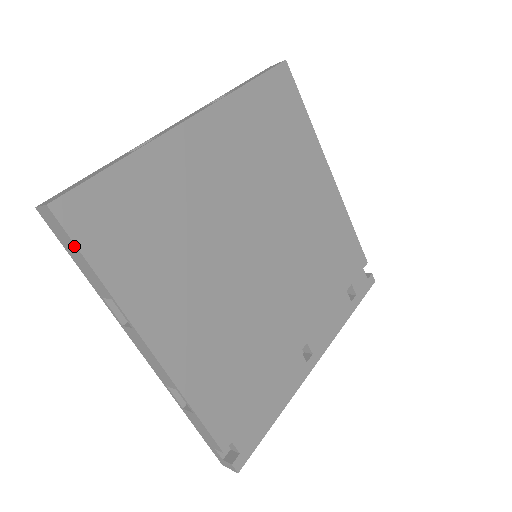
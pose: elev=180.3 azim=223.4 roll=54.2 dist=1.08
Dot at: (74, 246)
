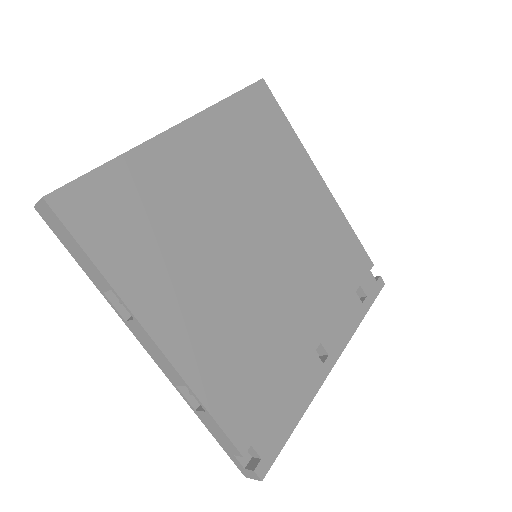
Dot at: (71, 237)
